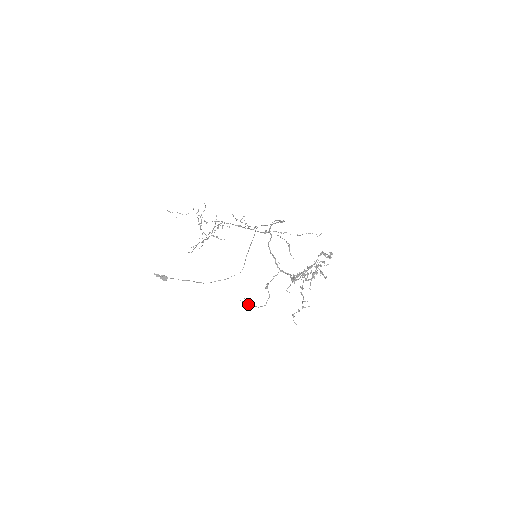
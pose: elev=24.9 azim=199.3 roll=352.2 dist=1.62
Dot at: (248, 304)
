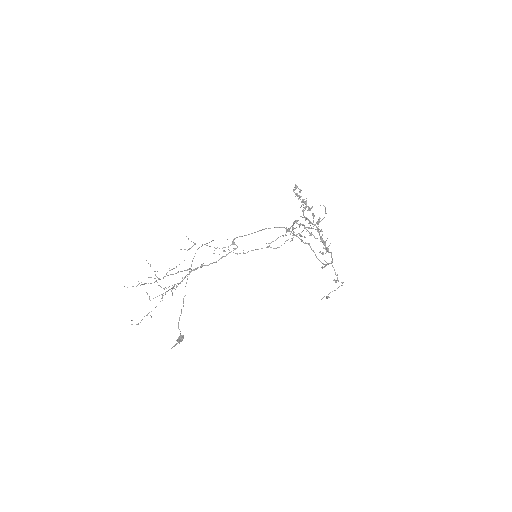
Dot at: occluded
